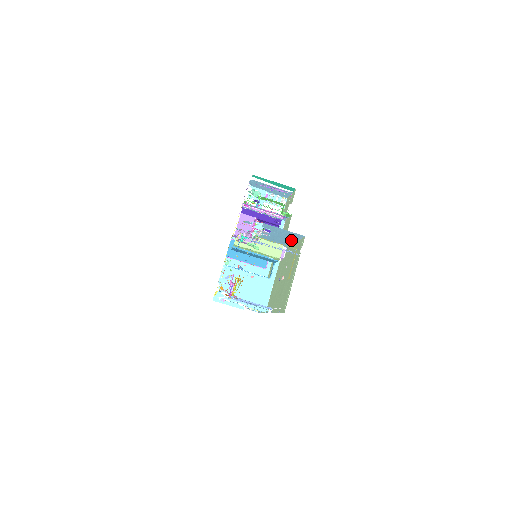
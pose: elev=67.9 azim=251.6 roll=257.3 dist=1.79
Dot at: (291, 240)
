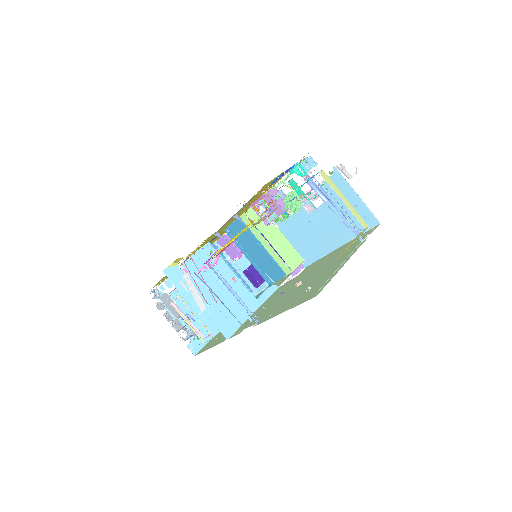
Dot at: (337, 239)
